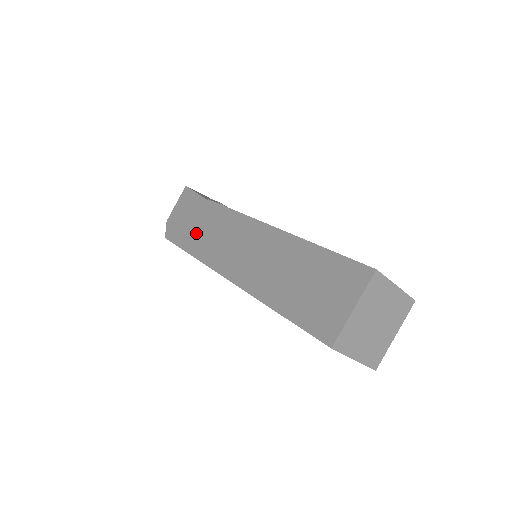
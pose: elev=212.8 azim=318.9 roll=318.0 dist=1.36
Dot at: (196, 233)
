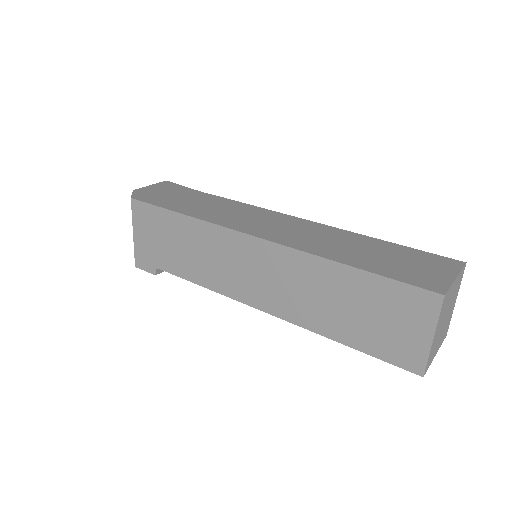
Dot at: (192, 205)
